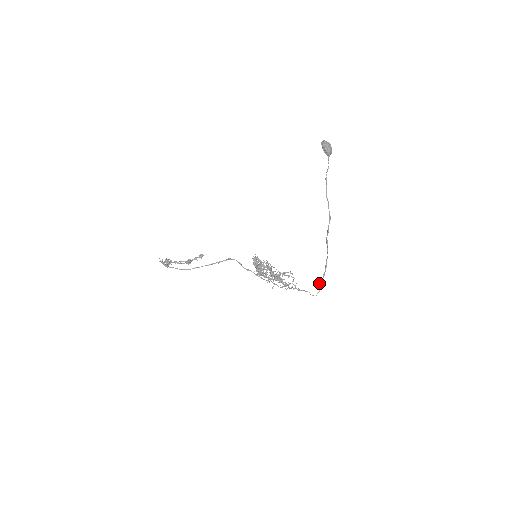
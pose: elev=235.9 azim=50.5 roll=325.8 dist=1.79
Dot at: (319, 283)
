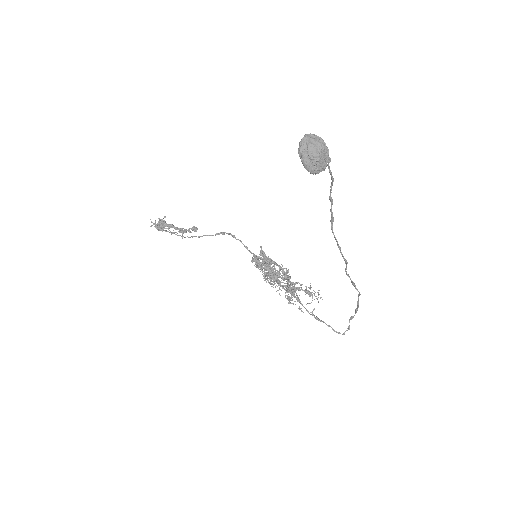
Dot at: (350, 317)
